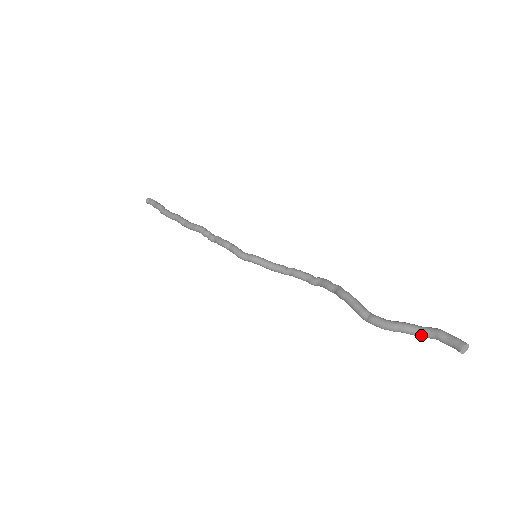
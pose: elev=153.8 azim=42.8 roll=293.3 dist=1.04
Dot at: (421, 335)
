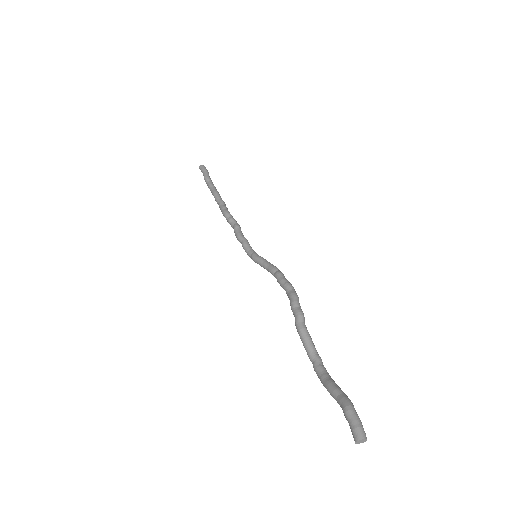
Dot at: (340, 405)
